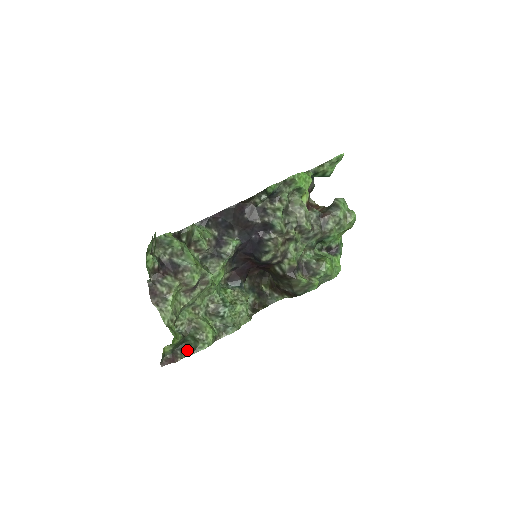
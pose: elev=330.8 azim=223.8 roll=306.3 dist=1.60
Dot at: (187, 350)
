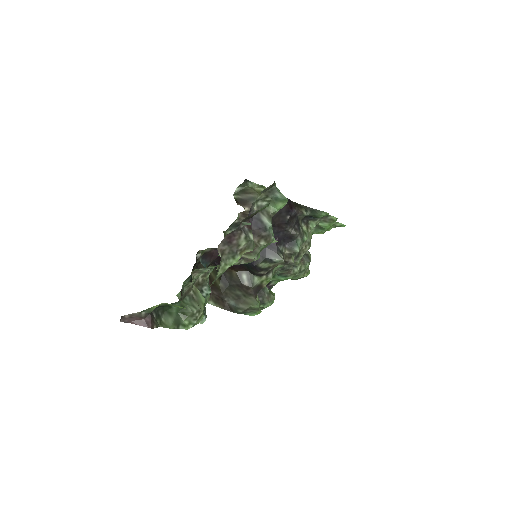
Dot at: (163, 318)
